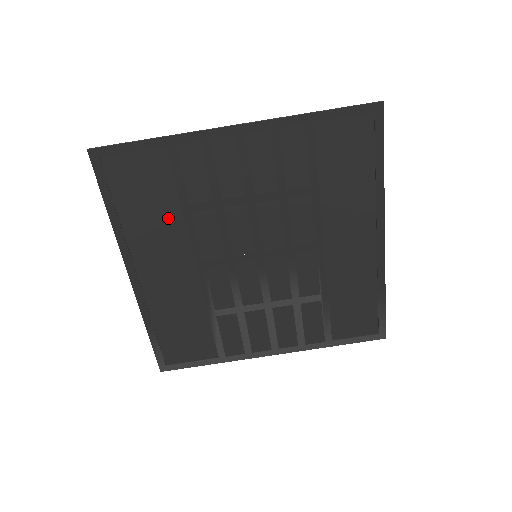
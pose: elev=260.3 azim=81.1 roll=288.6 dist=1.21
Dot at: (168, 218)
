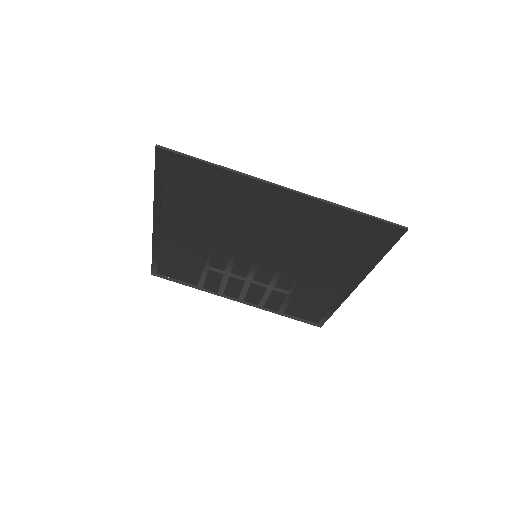
Dot at: (201, 210)
